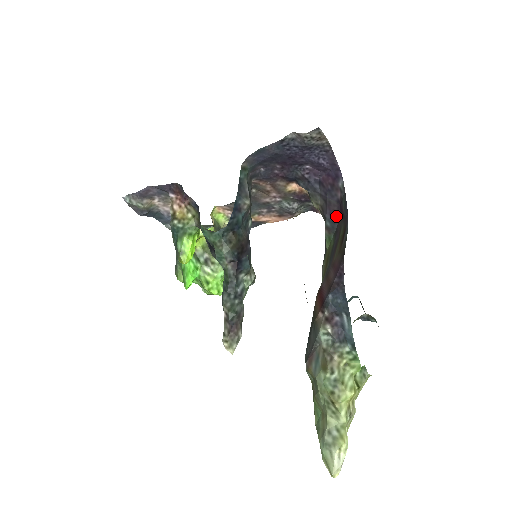
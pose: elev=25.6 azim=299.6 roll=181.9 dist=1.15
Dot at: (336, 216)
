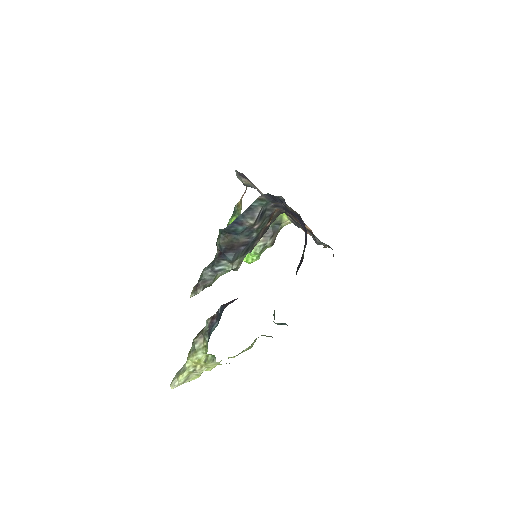
Dot at: (299, 267)
